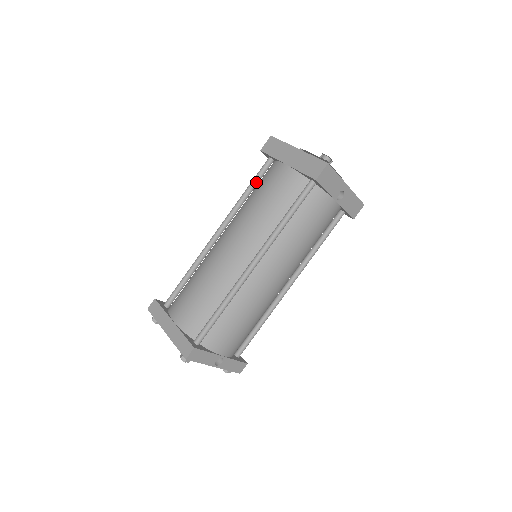
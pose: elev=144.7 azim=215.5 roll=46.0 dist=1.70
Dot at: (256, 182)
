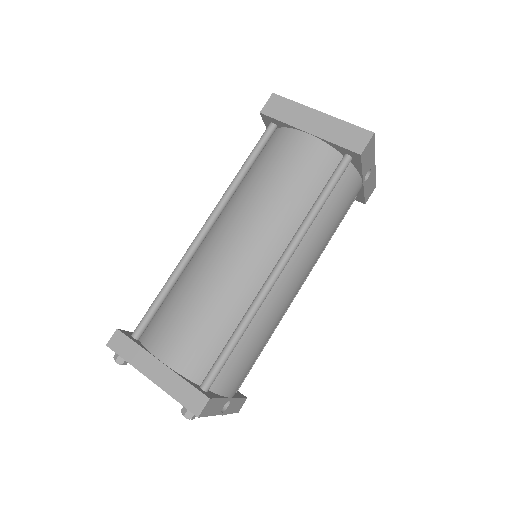
Dot at: (256, 156)
